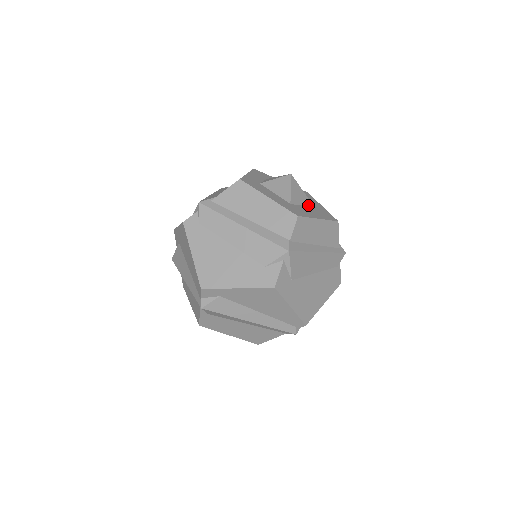
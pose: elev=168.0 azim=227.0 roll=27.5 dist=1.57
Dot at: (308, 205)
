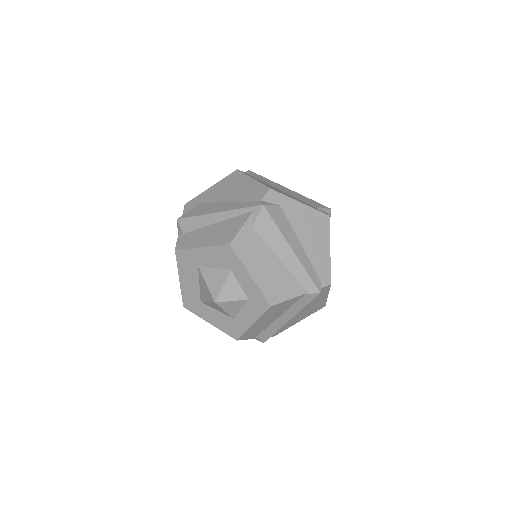
Dot at: occluded
